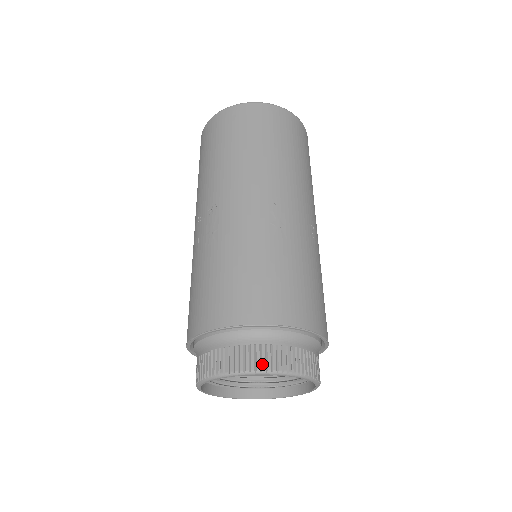
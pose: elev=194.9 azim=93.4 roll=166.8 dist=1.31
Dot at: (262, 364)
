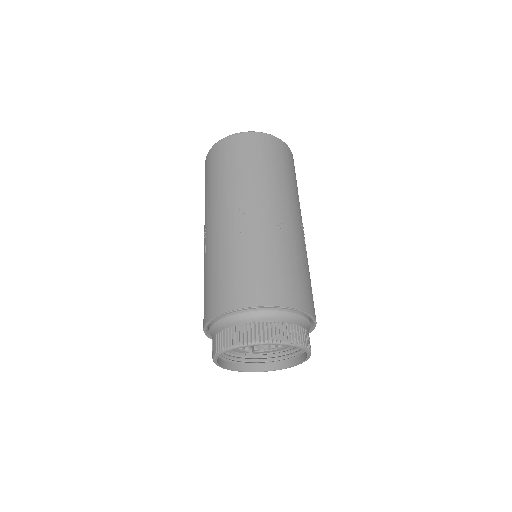
Dot at: (236, 340)
